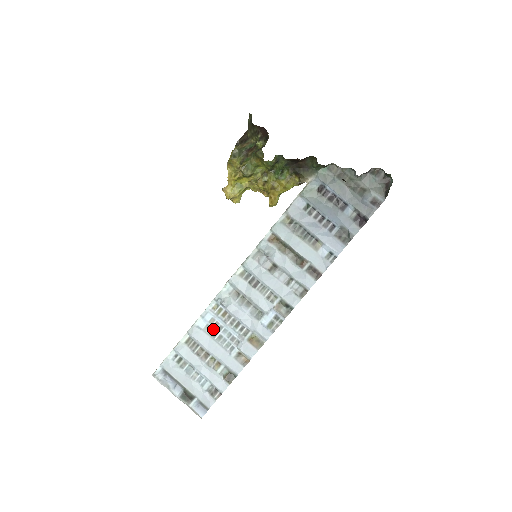
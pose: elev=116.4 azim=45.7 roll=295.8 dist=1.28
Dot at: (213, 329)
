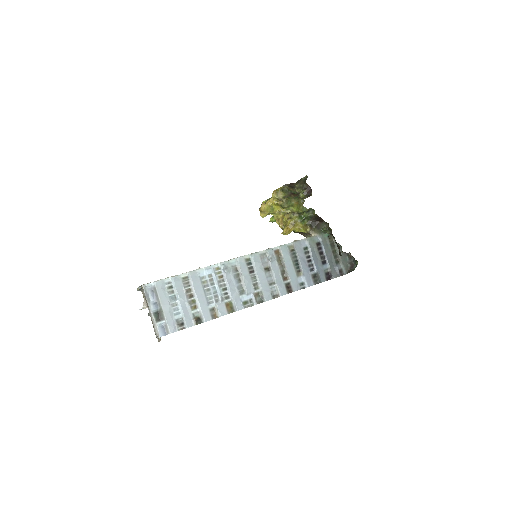
Dot at: (207, 281)
